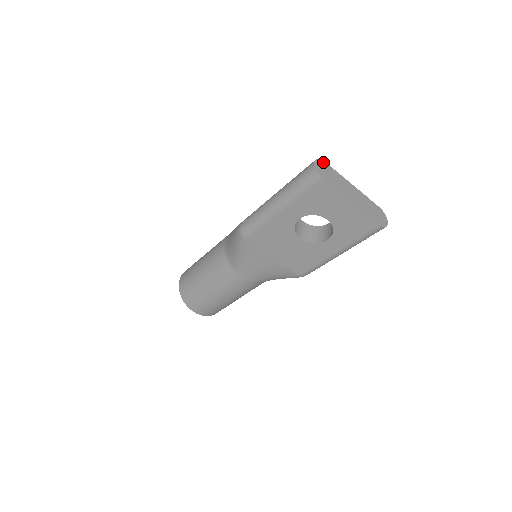
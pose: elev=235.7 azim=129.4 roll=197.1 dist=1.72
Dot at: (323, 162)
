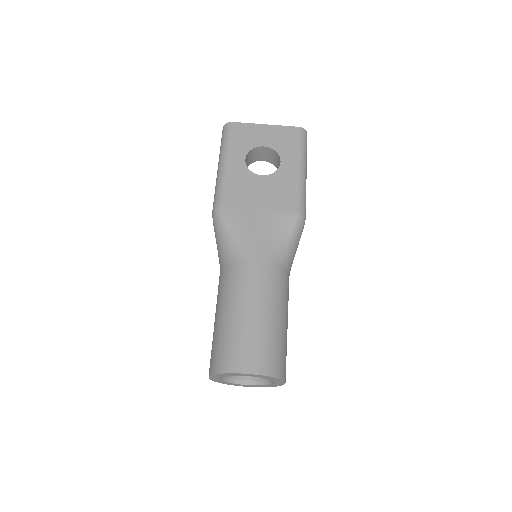
Dot at: occluded
